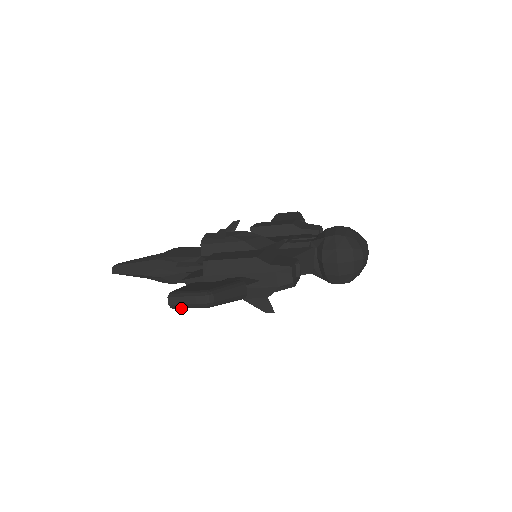
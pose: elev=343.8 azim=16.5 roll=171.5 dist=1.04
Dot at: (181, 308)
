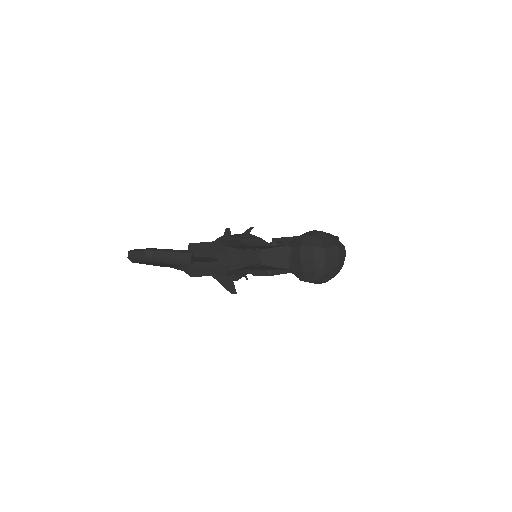
Dot at: (136, 262)
